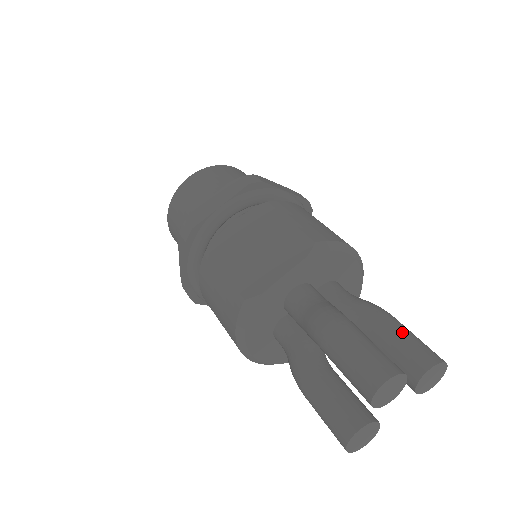
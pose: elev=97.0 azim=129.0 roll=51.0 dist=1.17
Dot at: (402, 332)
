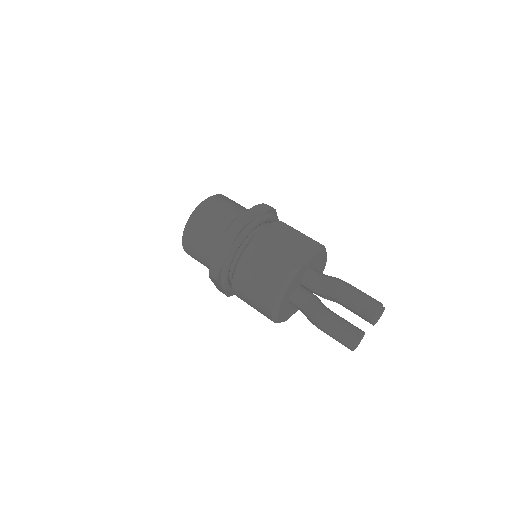
Dot at: occluded
